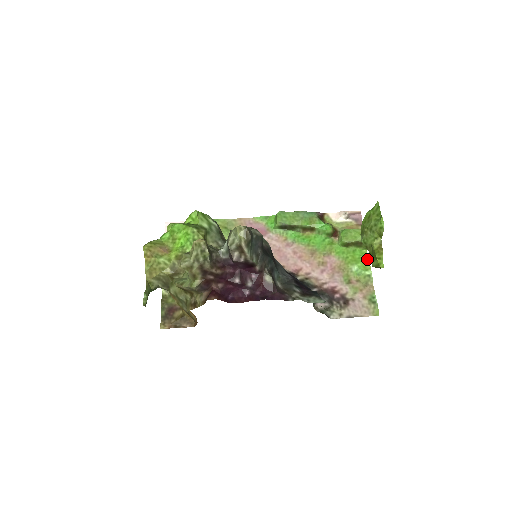
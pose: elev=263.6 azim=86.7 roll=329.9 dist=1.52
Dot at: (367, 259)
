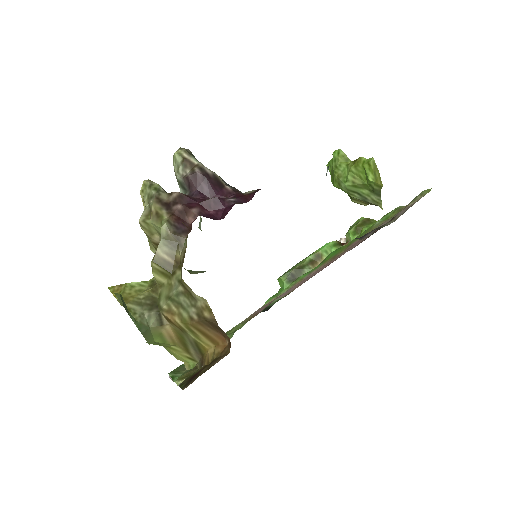
Dot at: (384, 215)
